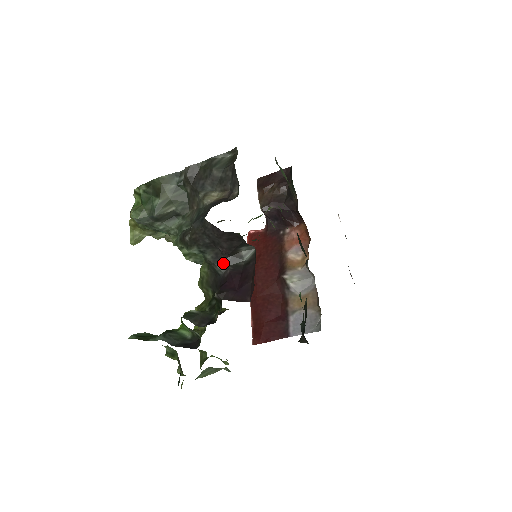
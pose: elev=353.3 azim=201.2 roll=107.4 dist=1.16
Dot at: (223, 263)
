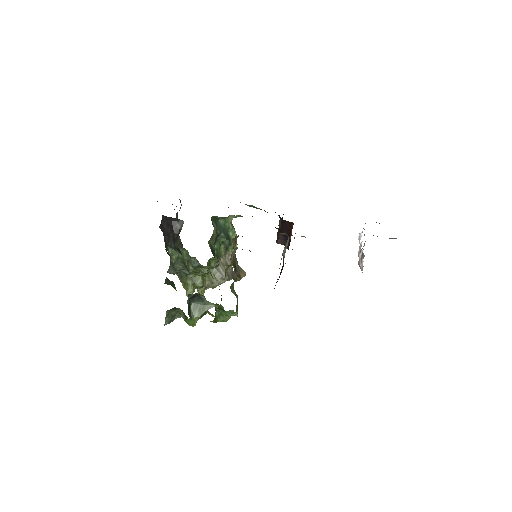
Dot at: (176, 241)
